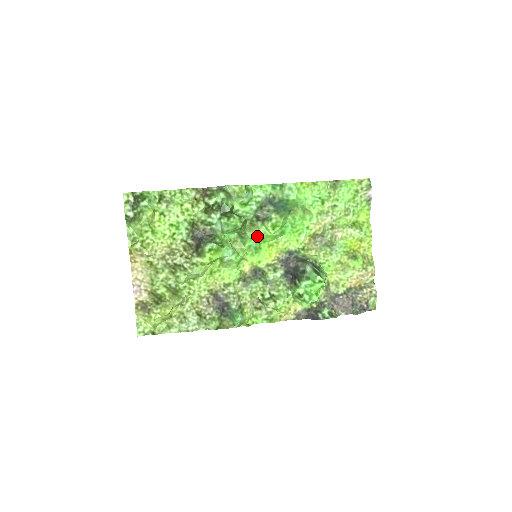
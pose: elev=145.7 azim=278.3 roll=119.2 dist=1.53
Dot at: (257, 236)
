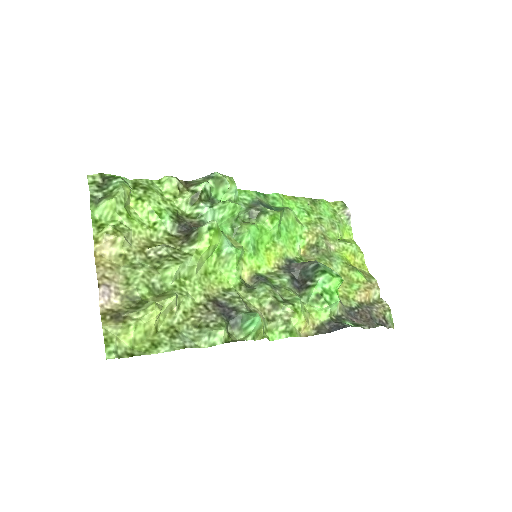
Dot at: (255, 230)
